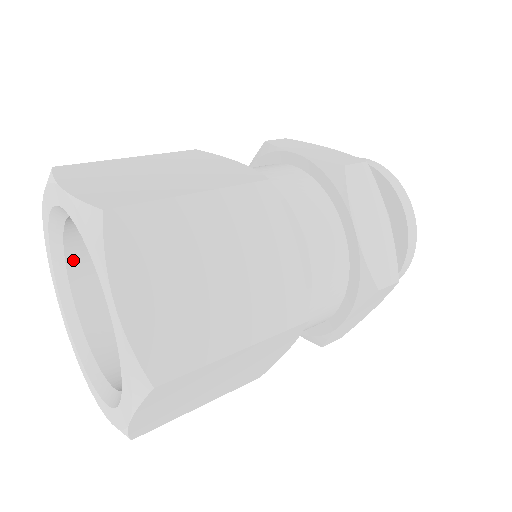
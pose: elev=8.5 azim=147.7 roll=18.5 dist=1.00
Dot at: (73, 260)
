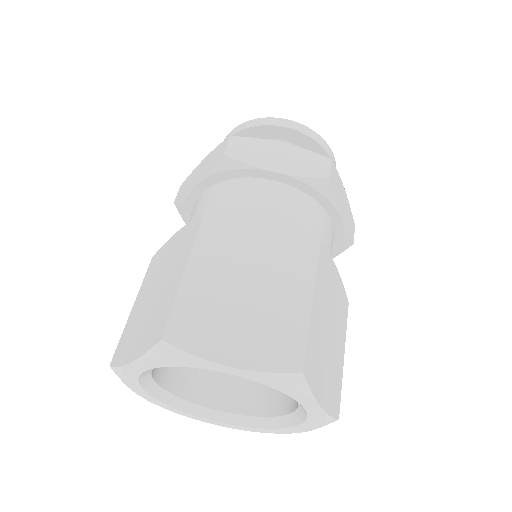
Dot at: occluded
